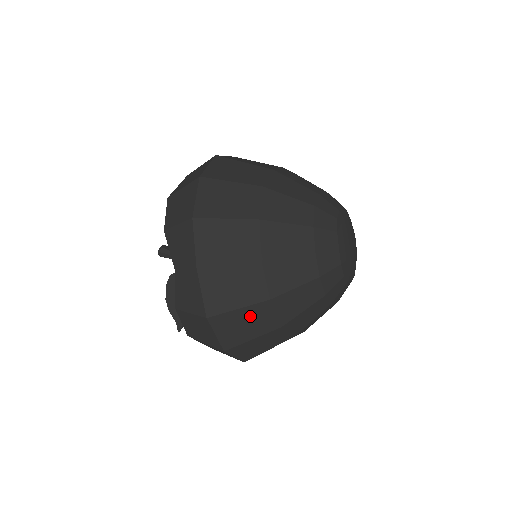
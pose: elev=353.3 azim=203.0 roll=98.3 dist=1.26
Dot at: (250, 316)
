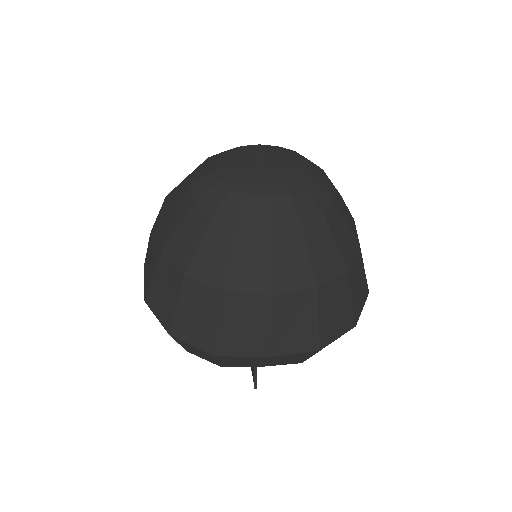
Dot at: (162, 278)
